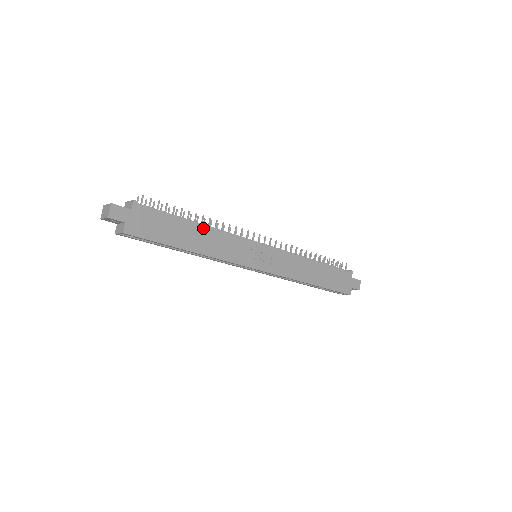
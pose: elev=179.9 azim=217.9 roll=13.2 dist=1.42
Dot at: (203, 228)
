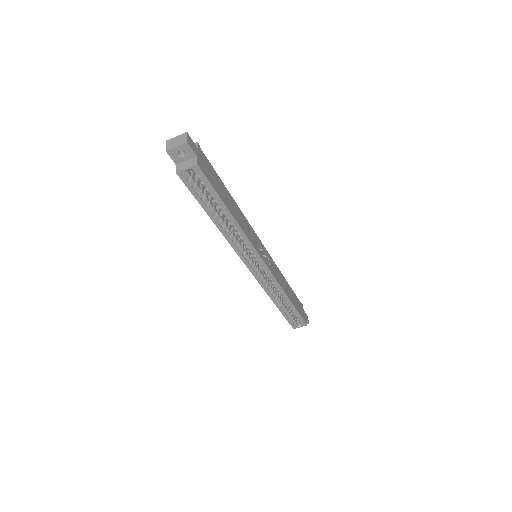
Dot at: (234, 202)
